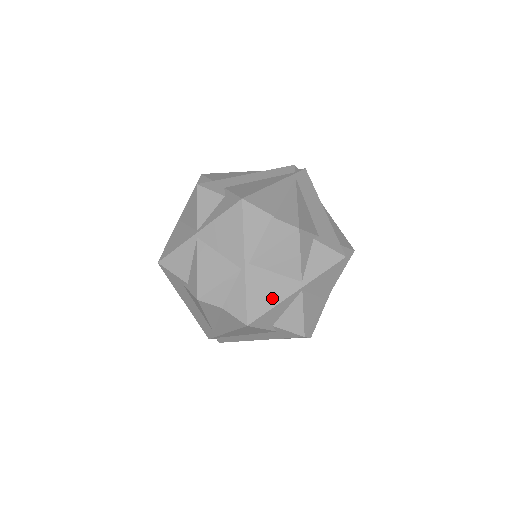
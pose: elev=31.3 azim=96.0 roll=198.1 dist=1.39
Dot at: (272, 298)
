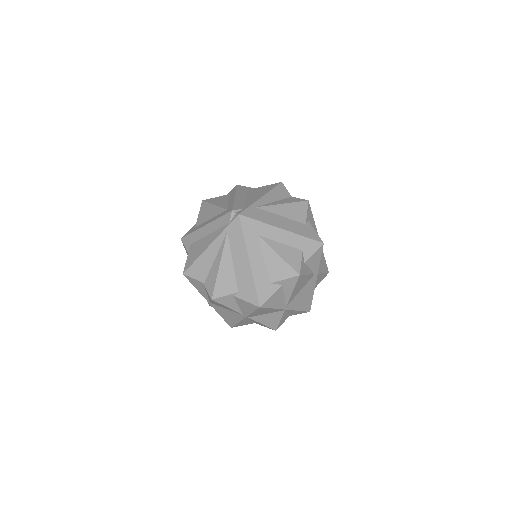
Dot at: (233, 319)
